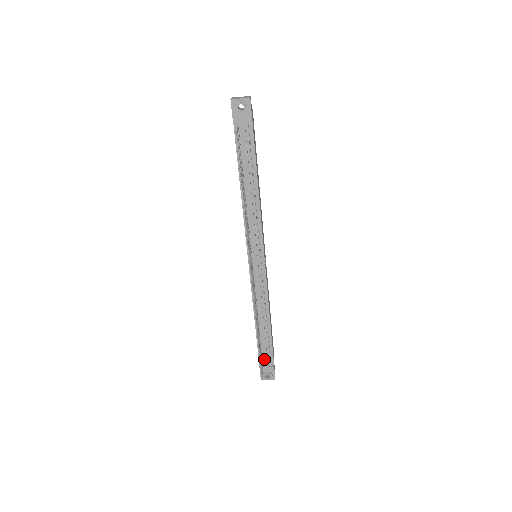
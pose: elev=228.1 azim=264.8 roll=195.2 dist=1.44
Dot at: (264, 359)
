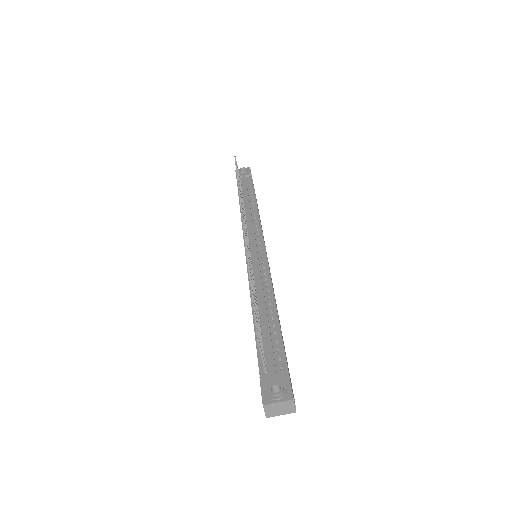
Dot at: (269, 364)
